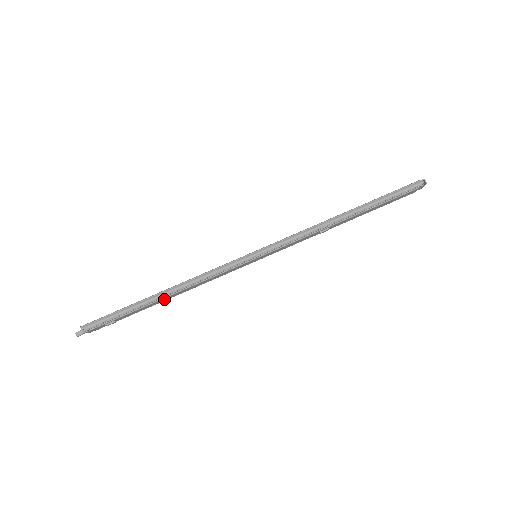
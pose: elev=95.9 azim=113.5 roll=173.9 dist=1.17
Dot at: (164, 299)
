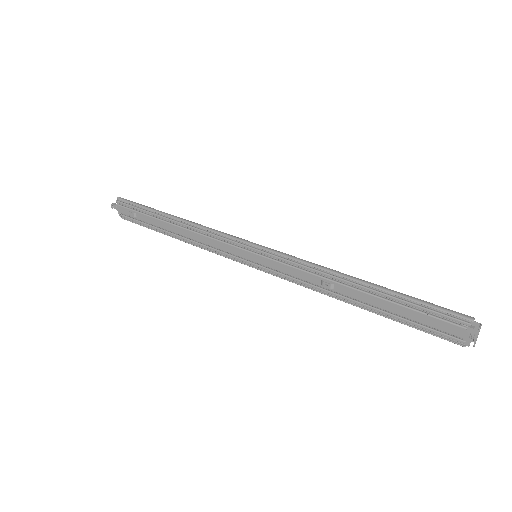
Dot at: (172, 228)
